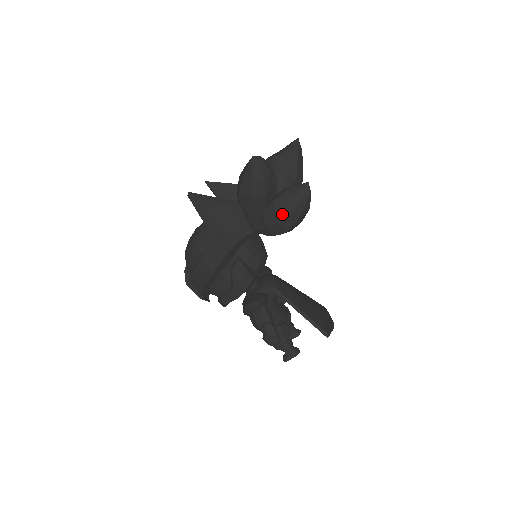
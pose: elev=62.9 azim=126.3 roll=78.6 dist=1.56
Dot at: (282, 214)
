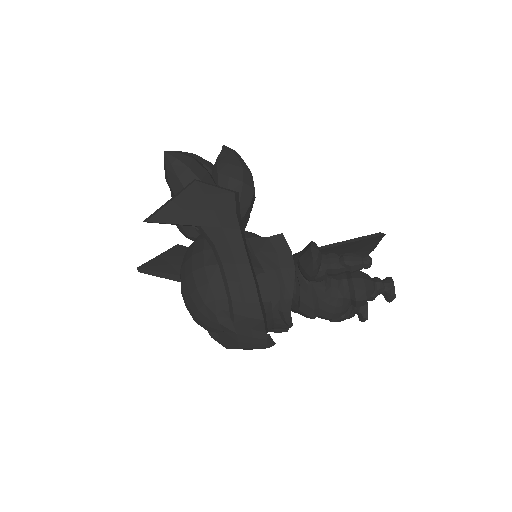
Dot at: (236, 173)
